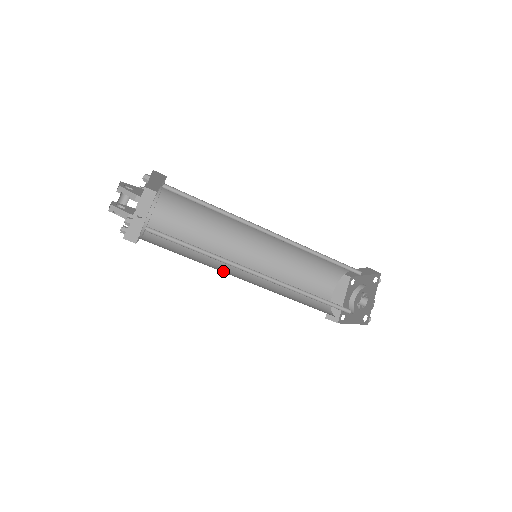
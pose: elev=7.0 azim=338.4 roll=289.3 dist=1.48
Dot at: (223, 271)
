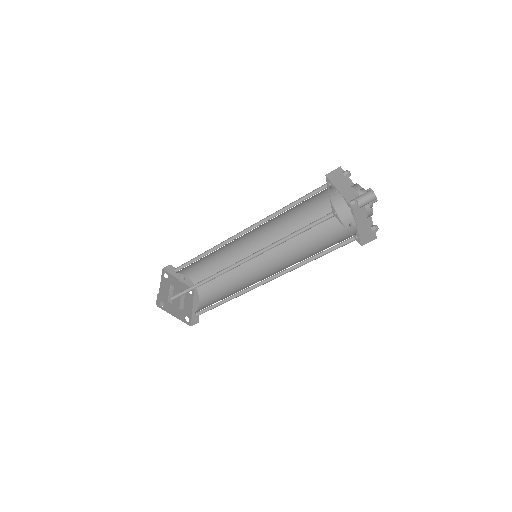
Dot at: (252, 268)
